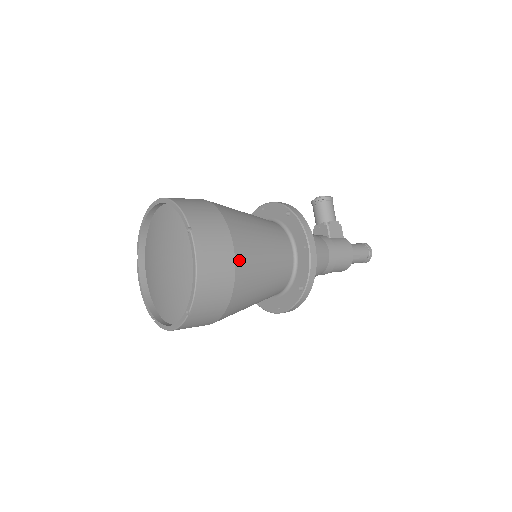
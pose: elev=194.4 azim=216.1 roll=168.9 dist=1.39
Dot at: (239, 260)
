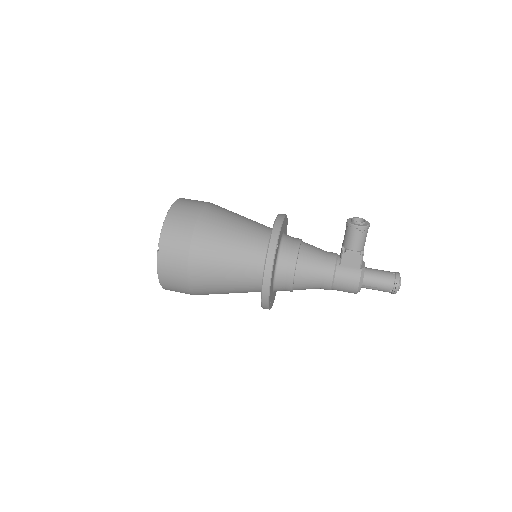
Dot at: (192, 277)
